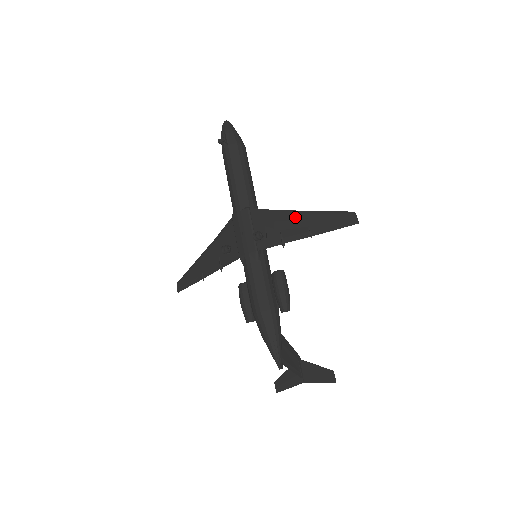
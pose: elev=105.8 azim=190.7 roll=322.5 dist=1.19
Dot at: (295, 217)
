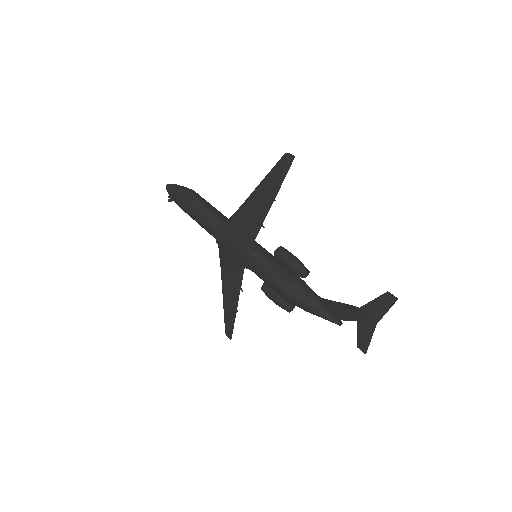
Dot at: (254, 199)
